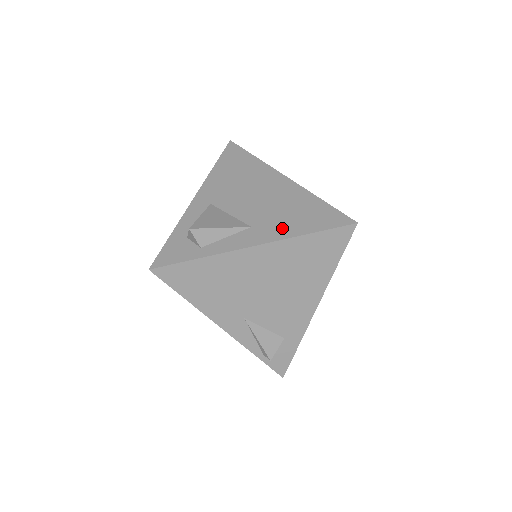
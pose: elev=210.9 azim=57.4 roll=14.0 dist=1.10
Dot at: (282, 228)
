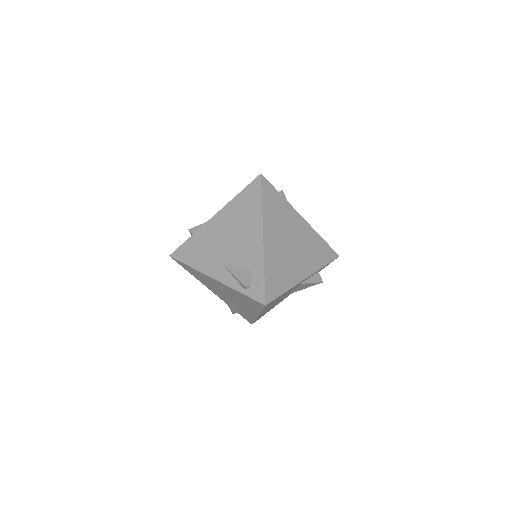
Dot at: occluded
